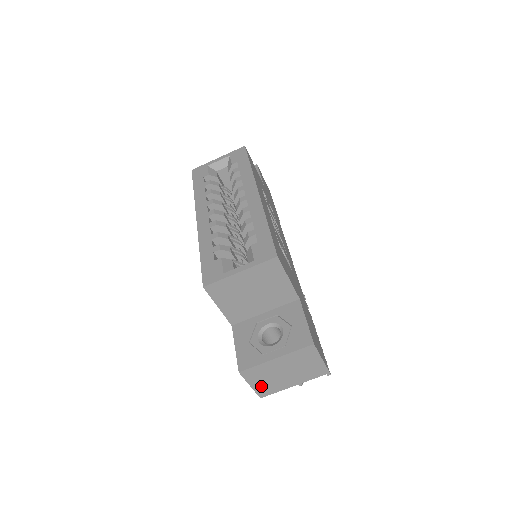
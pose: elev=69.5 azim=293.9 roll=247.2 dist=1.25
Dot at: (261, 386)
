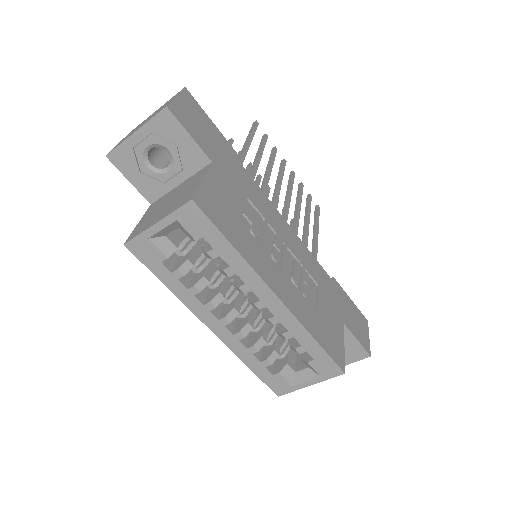
Dot at: occluded
